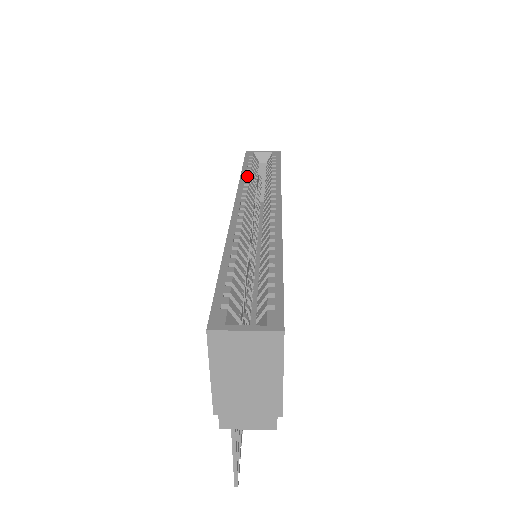
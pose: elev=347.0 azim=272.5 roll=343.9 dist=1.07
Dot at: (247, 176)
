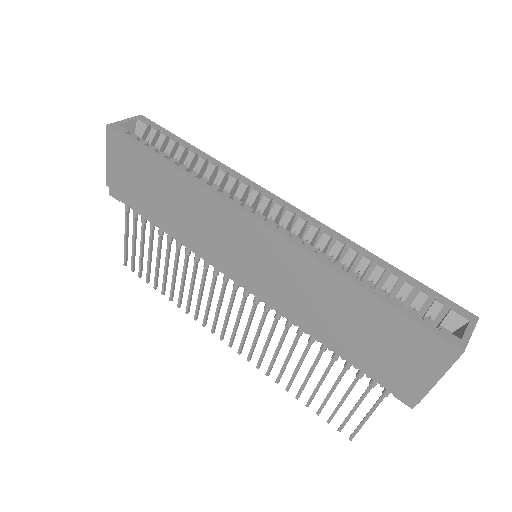
Dot at: (185, 169)
